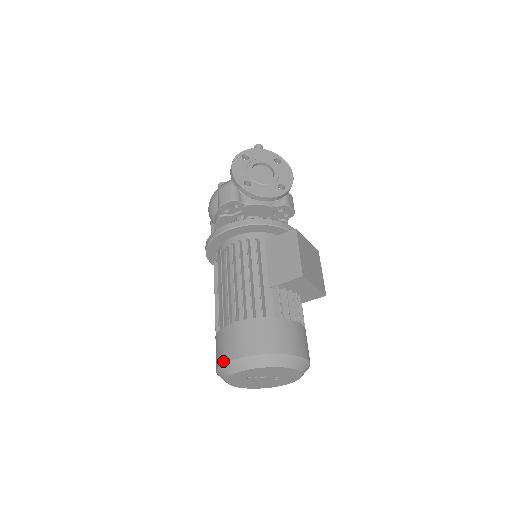
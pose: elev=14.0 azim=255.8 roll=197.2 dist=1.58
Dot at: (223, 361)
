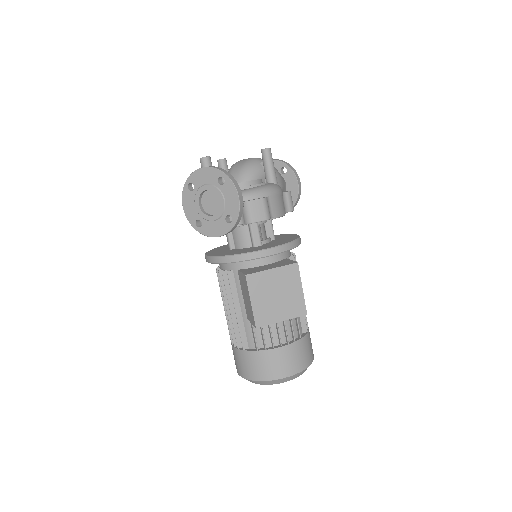
Dot at: occluded
